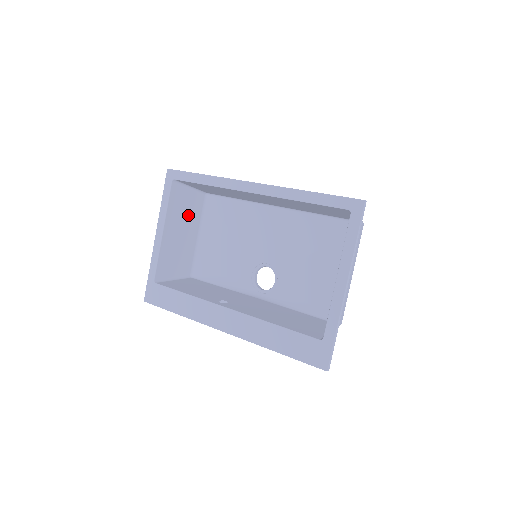
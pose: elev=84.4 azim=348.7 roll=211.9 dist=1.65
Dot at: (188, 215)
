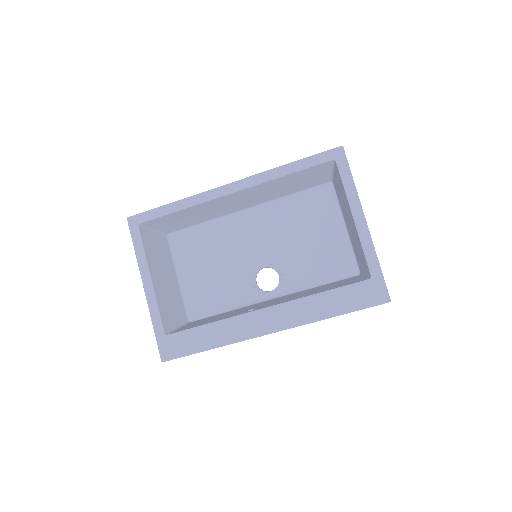
Dot at: (162, 259)
